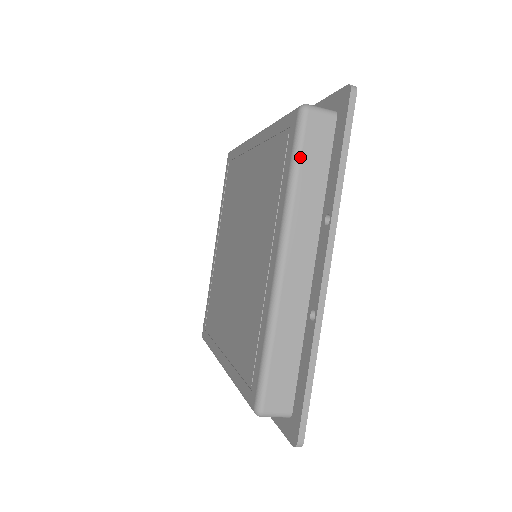
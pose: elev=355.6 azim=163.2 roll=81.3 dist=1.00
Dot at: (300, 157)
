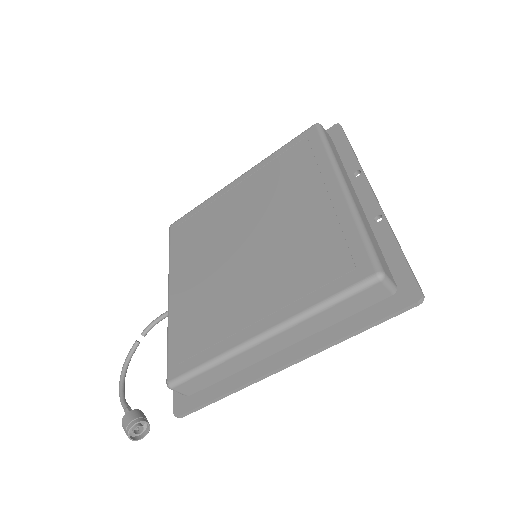
Dot at: (328, 141)
